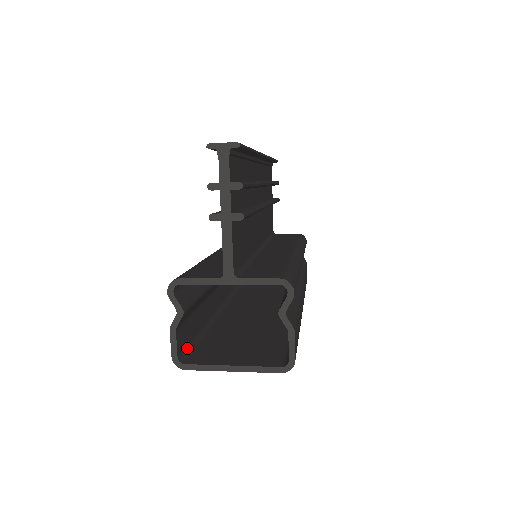
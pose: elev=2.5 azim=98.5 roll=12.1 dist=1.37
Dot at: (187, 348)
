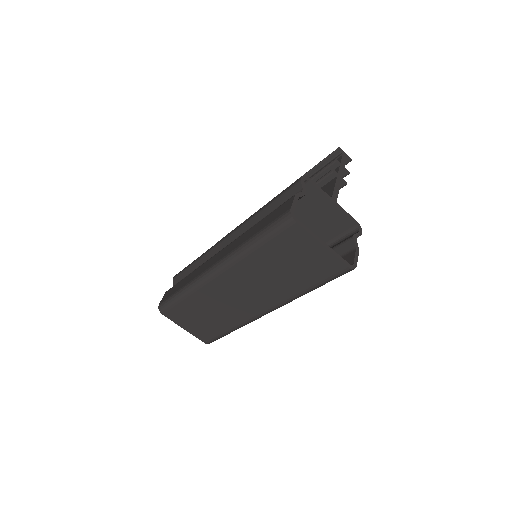
Dot at: occluded
